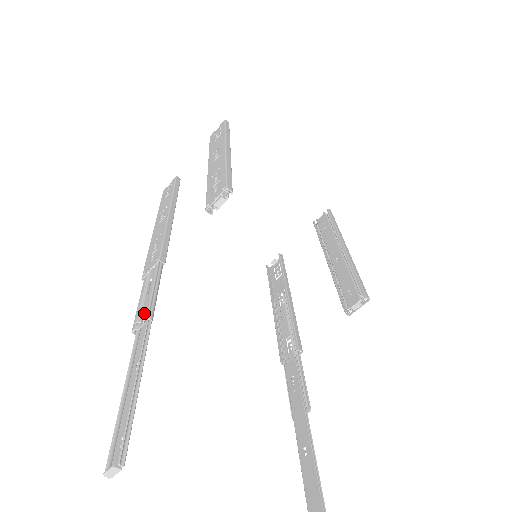
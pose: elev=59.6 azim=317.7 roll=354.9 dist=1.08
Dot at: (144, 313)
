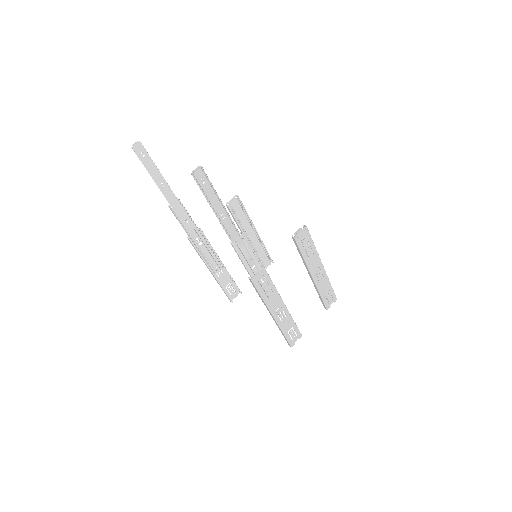
Dot at: (178, 204)
